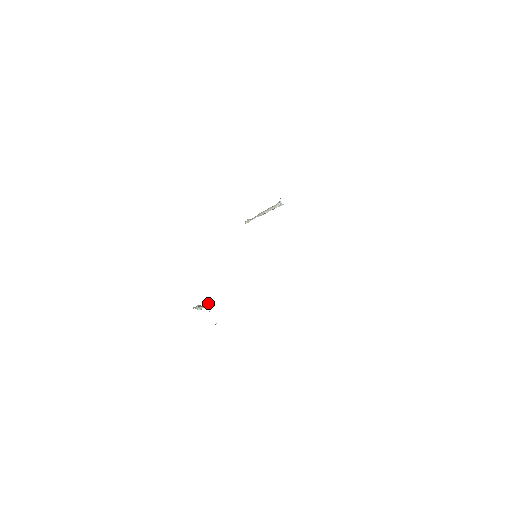
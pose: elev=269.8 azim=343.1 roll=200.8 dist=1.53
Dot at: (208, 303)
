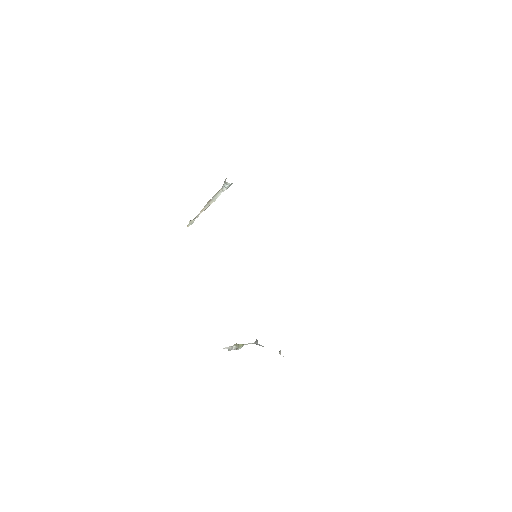
Dot at: (256, 341)
